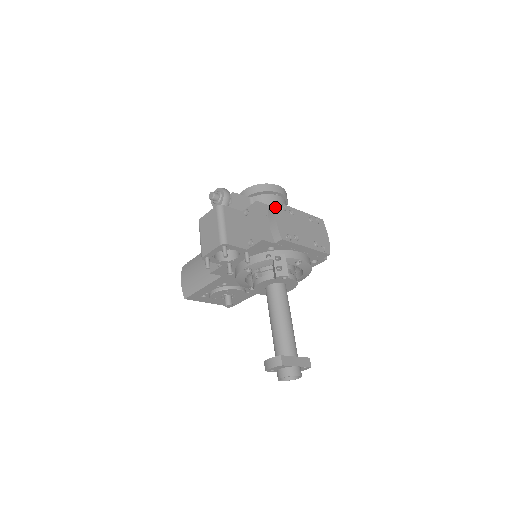
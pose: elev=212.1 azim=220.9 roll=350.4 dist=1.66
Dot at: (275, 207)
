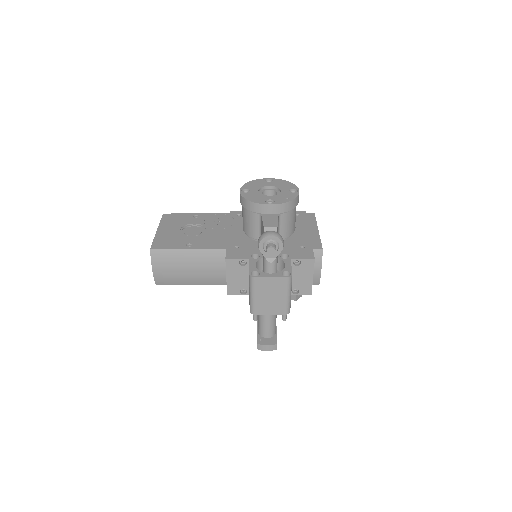
Dot at: occluded
